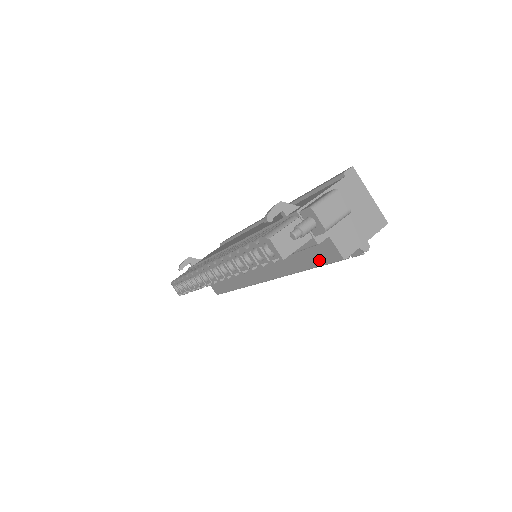
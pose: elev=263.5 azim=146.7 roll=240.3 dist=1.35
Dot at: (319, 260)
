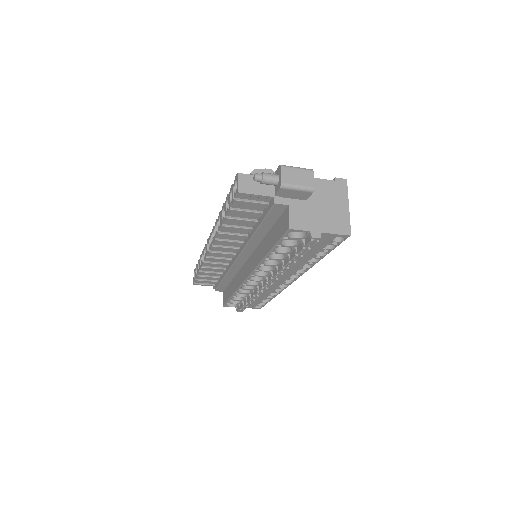
Dot at: (278, 235)
